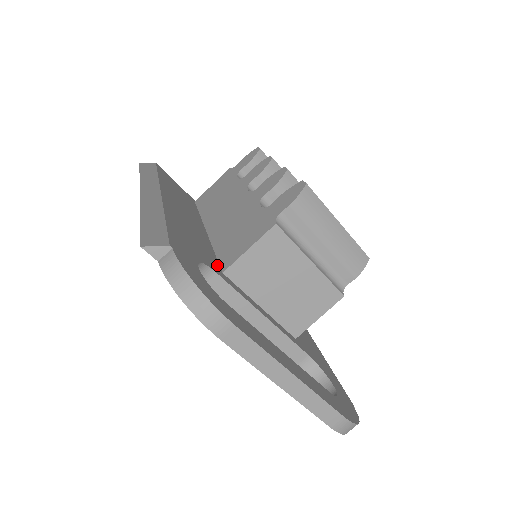
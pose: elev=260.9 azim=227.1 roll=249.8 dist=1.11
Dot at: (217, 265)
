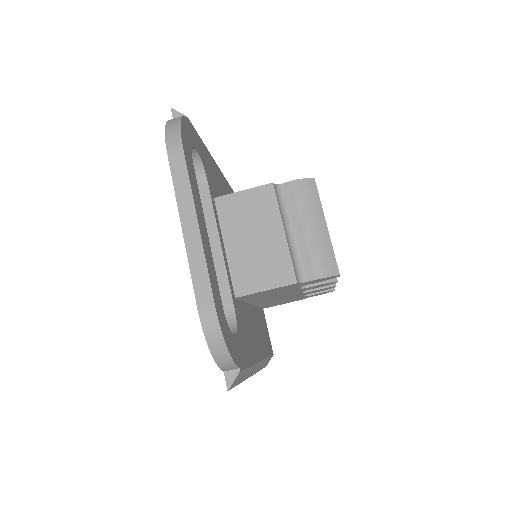
Dot at: (215, 197)
